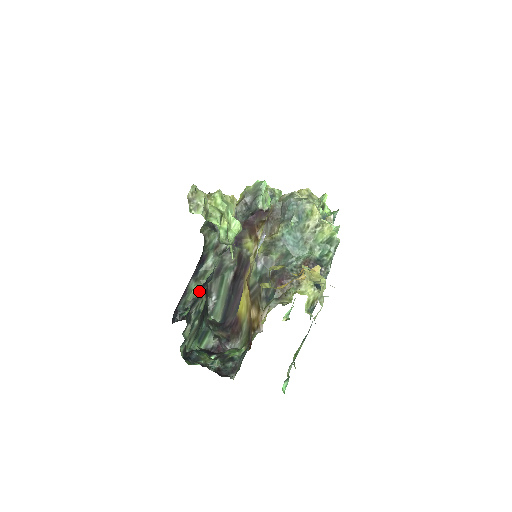
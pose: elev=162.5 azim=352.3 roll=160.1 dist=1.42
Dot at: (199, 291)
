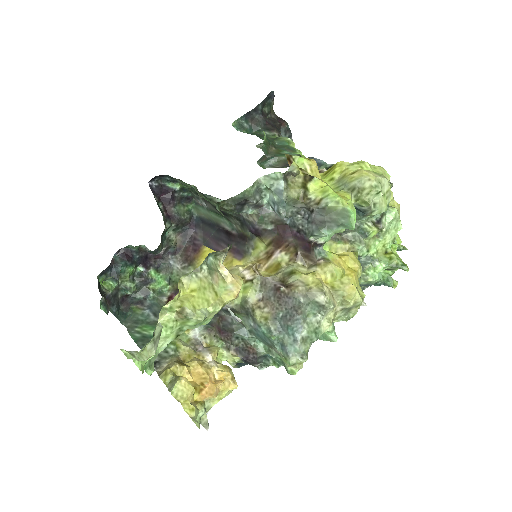
Dot at: occluded
